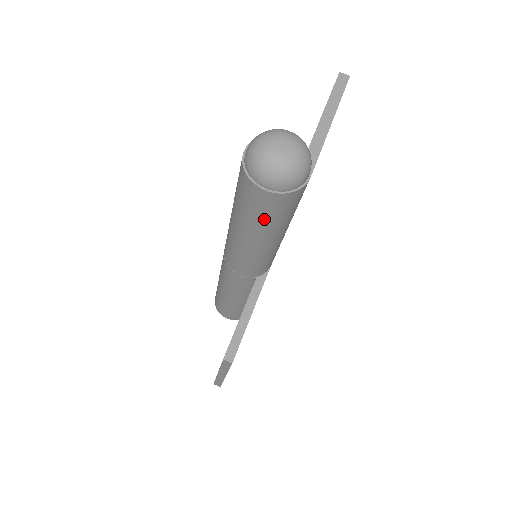
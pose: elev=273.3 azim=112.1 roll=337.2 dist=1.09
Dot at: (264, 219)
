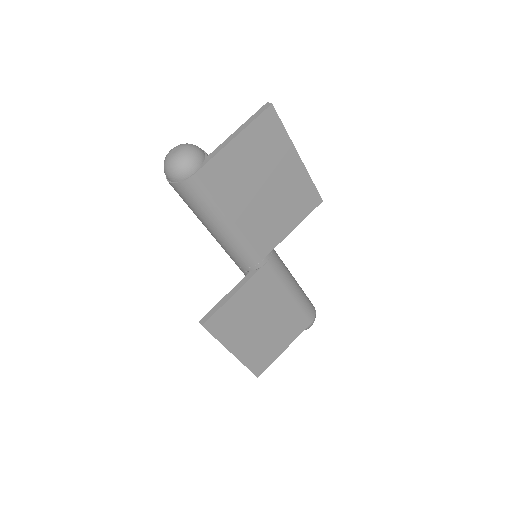
Dot at: (191, 207)
